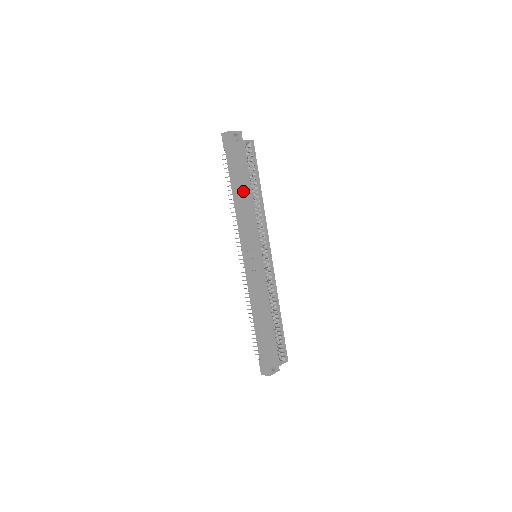
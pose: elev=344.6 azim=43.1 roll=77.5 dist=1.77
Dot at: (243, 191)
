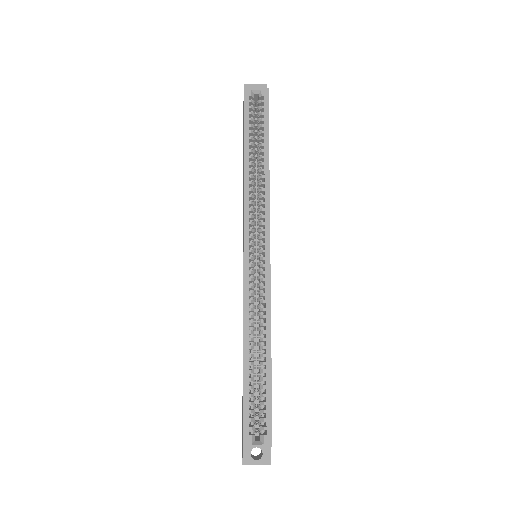
Dot at: occluded
